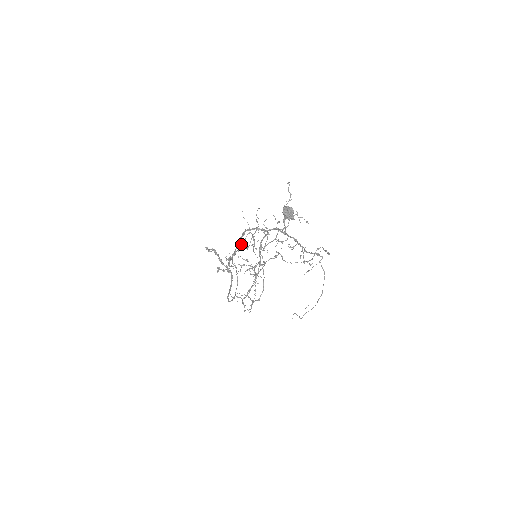
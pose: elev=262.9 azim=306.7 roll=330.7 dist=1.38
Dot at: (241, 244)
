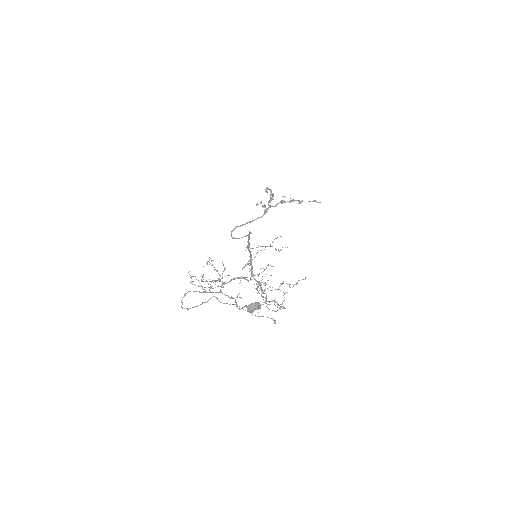
Dot at: occluded
